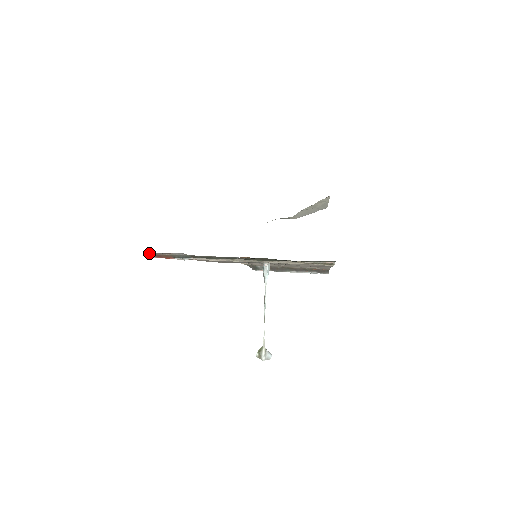
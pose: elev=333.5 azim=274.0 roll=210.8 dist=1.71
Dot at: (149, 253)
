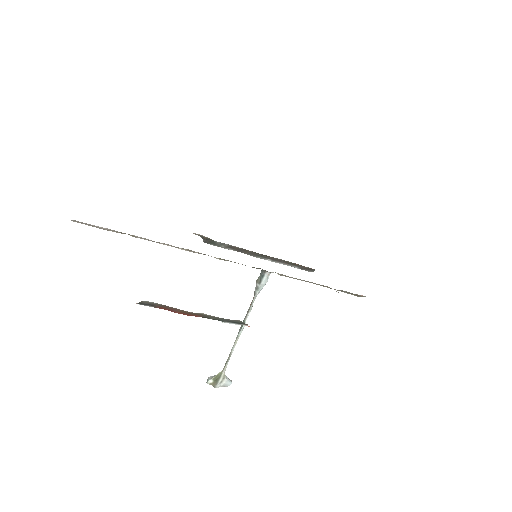
Dot at: (143, 301)
